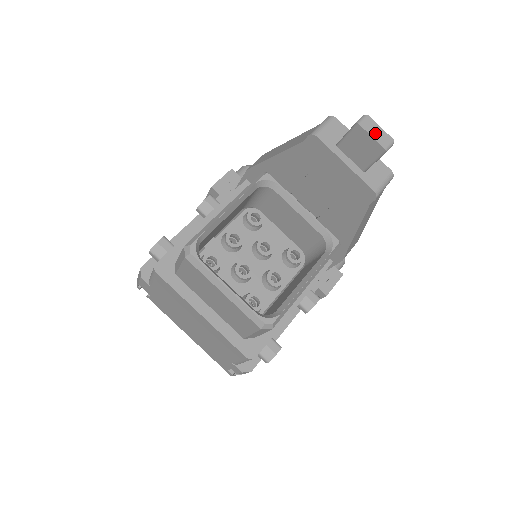
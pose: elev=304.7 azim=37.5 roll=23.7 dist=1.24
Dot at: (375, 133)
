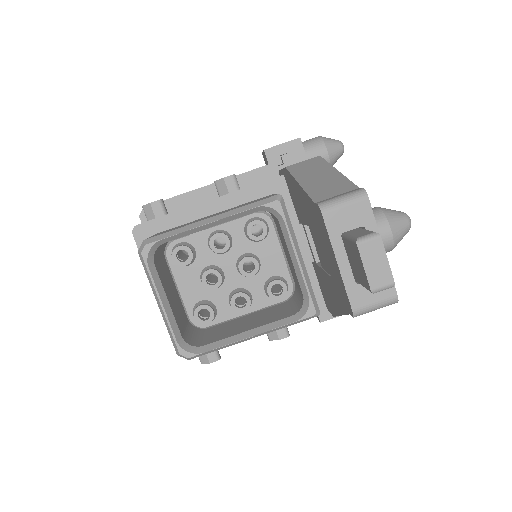
Dot at: (372, 265)
